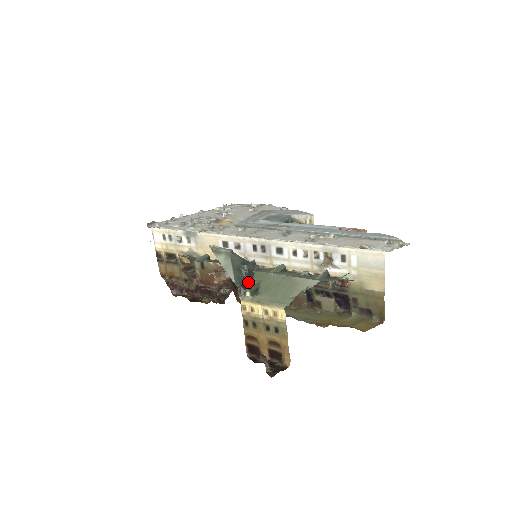
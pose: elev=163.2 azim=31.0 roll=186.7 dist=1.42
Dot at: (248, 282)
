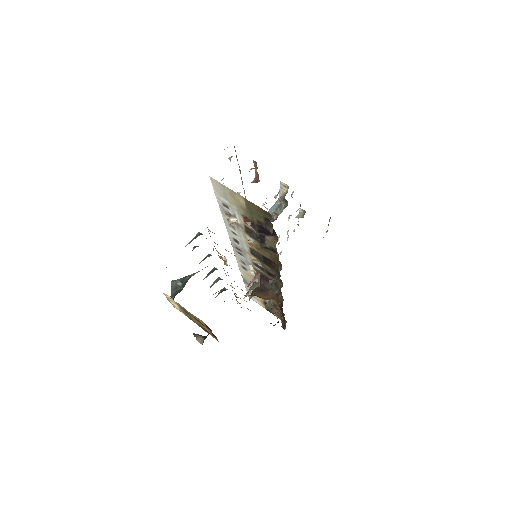
Dot at: (180, 291)
